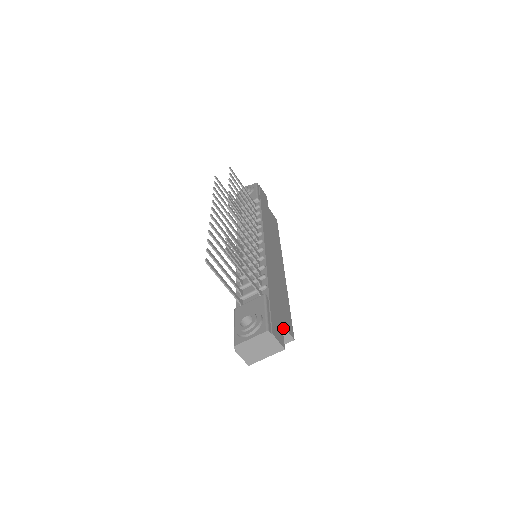
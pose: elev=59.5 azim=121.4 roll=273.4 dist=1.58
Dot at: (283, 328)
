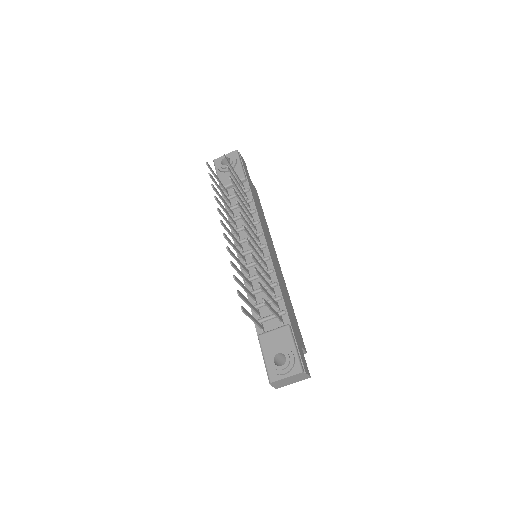
Dot at: occluded
